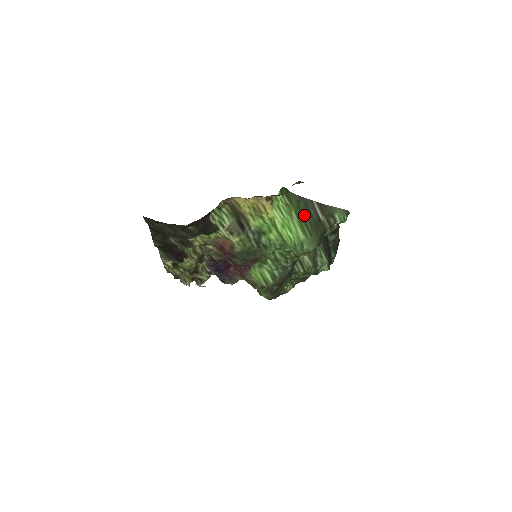
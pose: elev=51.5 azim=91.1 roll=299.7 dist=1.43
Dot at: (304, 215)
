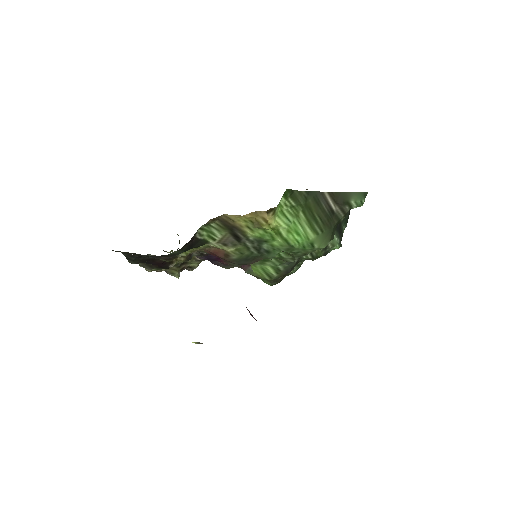
Dot at: (314, 212)
